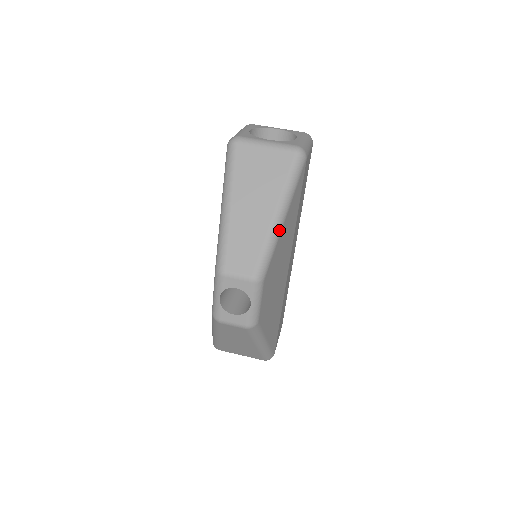
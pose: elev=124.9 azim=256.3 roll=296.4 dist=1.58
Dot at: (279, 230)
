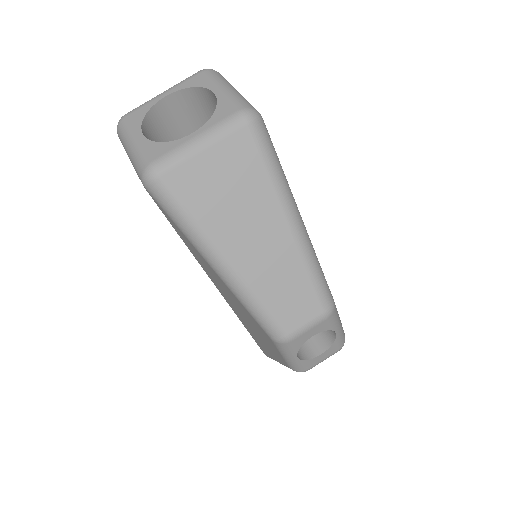
Dot at: (306, 235)
